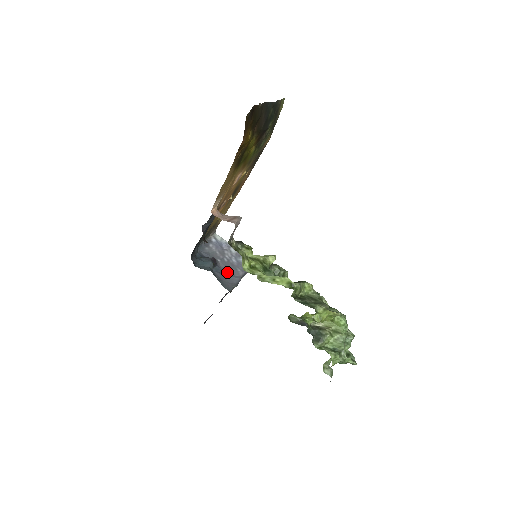
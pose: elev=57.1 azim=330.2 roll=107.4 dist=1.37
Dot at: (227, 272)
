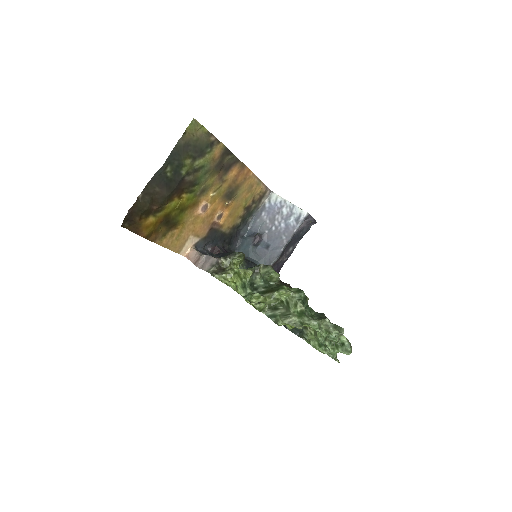
Dot at: (272, 244)
